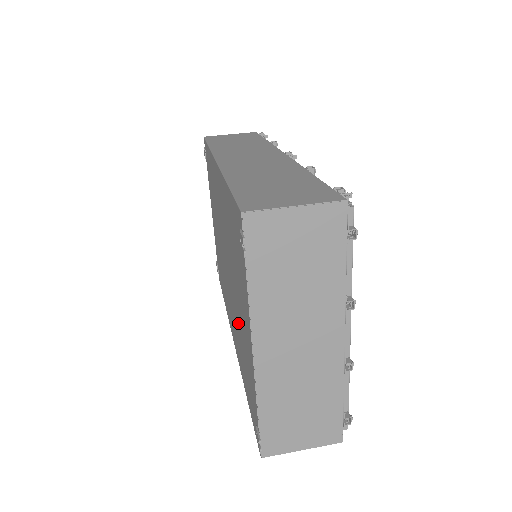
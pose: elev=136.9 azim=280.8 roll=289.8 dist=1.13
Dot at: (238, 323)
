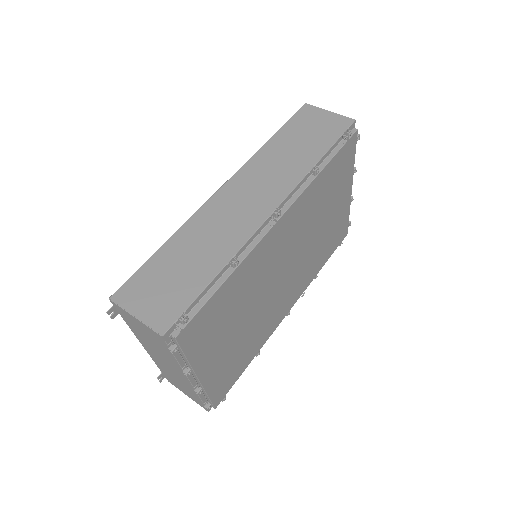
Dot at: occluded
